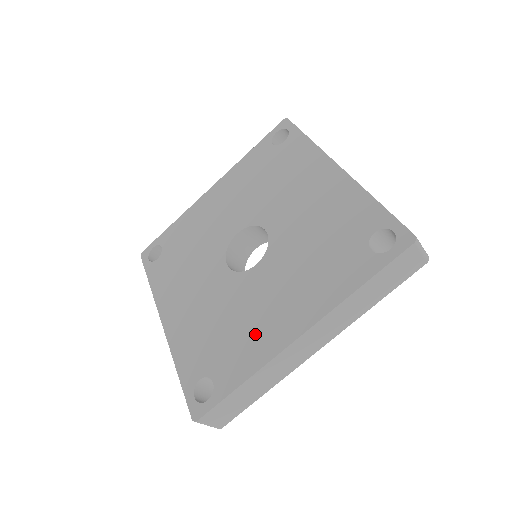
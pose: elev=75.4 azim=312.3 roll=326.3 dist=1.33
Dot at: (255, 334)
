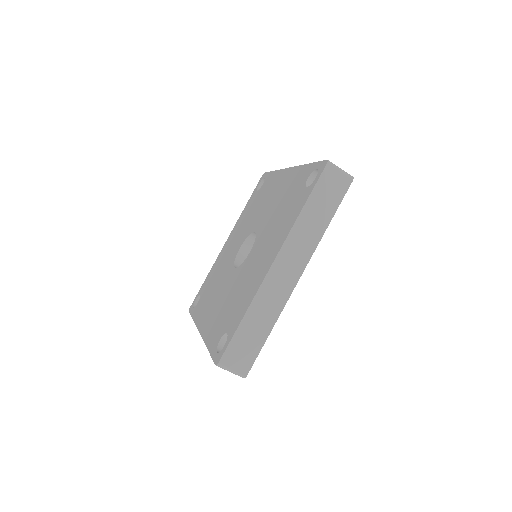
Dot at: (249, 285)
